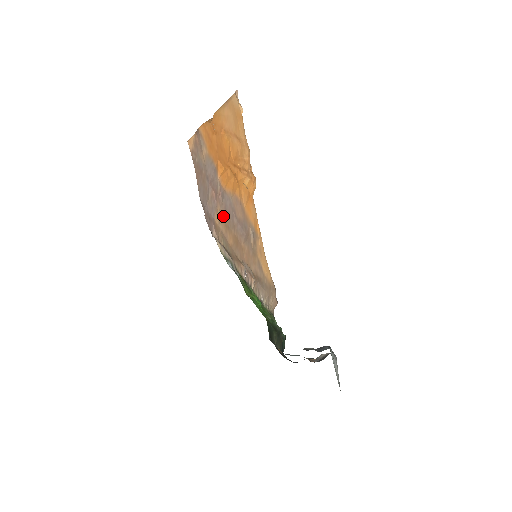
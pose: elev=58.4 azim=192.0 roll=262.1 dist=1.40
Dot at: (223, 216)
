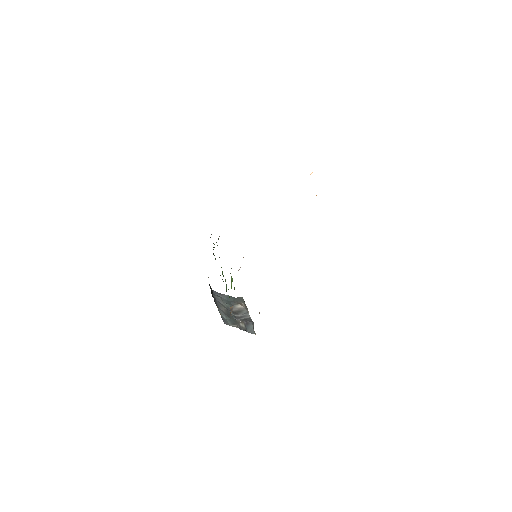
Dot at: occluded
